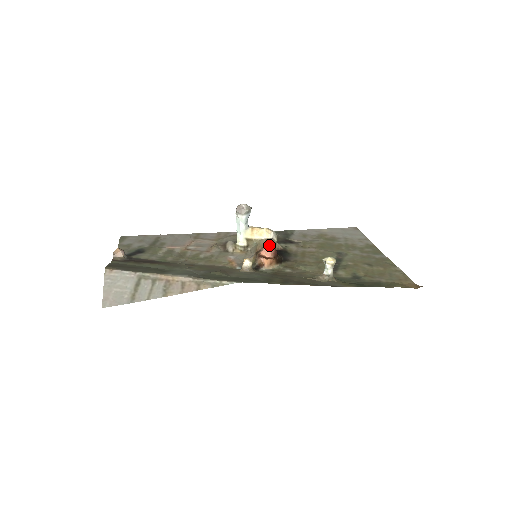
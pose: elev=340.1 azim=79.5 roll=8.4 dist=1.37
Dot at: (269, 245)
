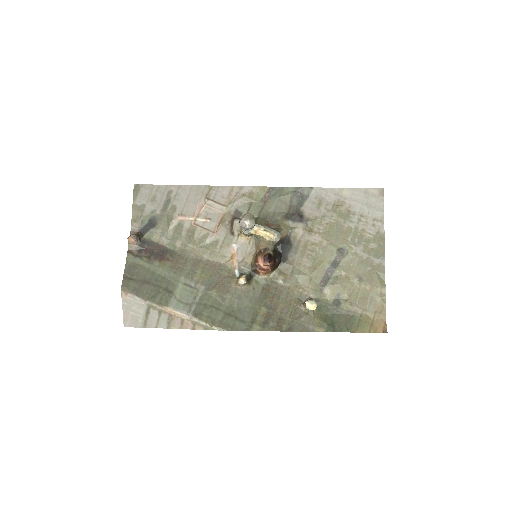
Dot at: (266, 263)
